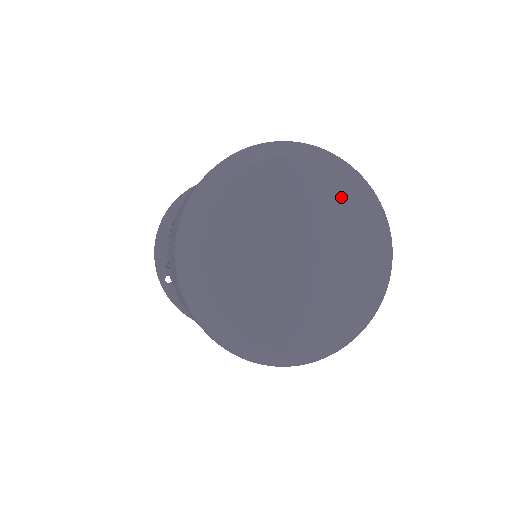
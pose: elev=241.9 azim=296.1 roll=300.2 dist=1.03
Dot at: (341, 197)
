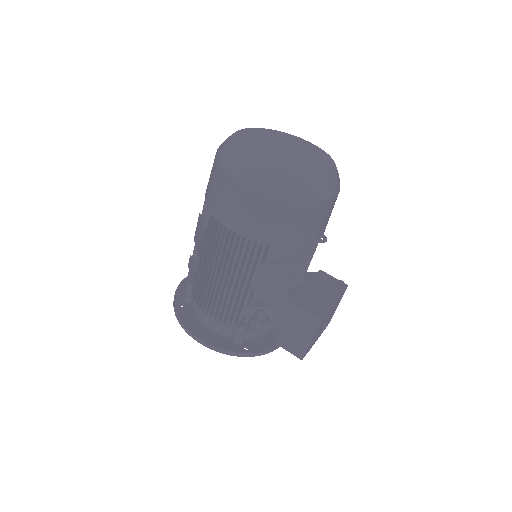
Dot at: (309, 147)
